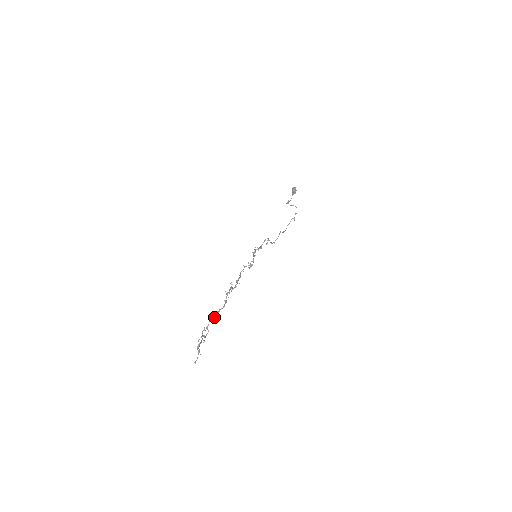
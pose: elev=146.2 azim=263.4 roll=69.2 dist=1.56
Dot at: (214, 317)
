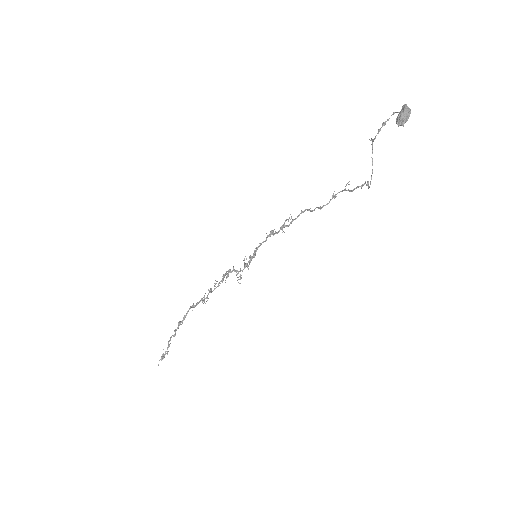
Dot at: occluded
